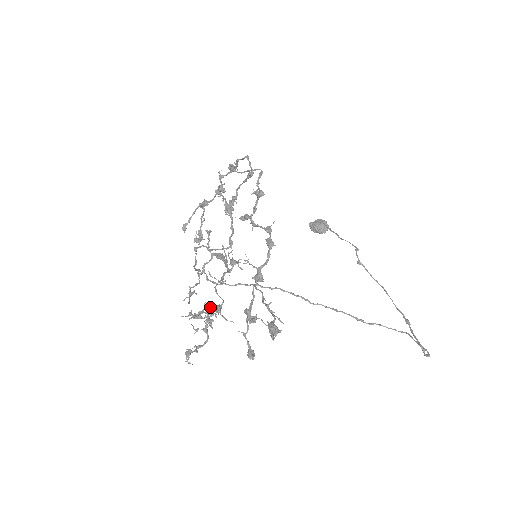
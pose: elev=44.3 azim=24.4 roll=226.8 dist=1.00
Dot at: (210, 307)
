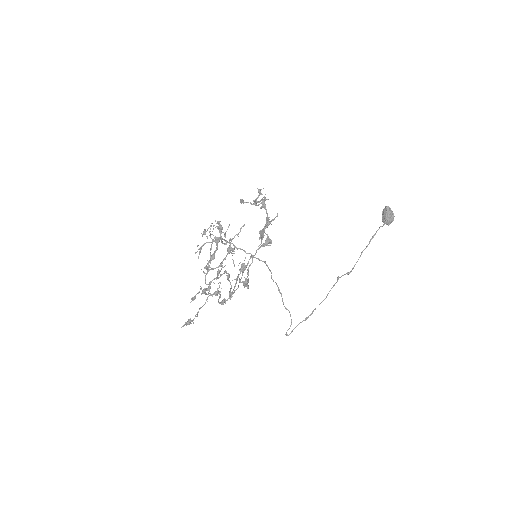
Dot at: (217, 245)
